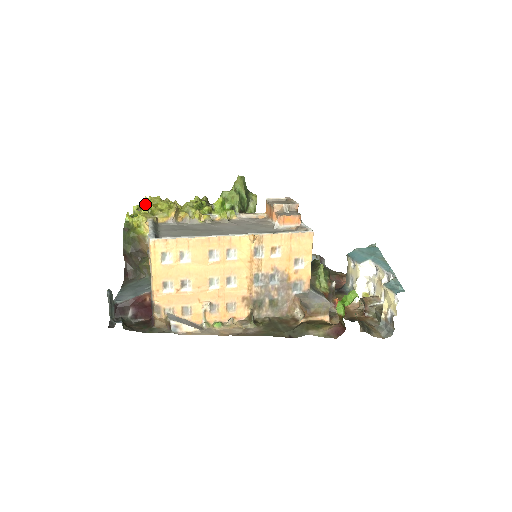
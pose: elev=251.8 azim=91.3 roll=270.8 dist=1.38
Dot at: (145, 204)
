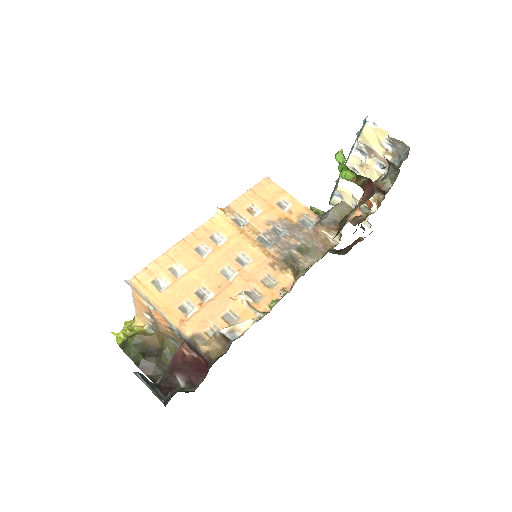
Dot at: occluded
